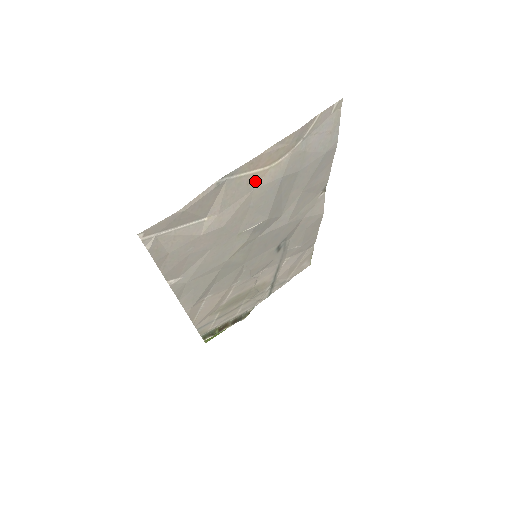
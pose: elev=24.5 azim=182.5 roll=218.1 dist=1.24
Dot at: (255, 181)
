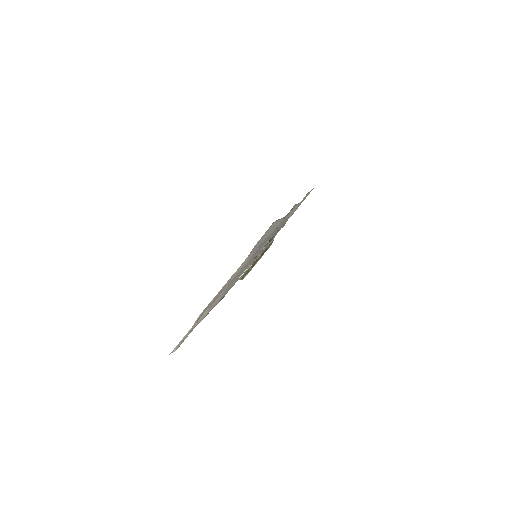
Dot at: (228, 282)
